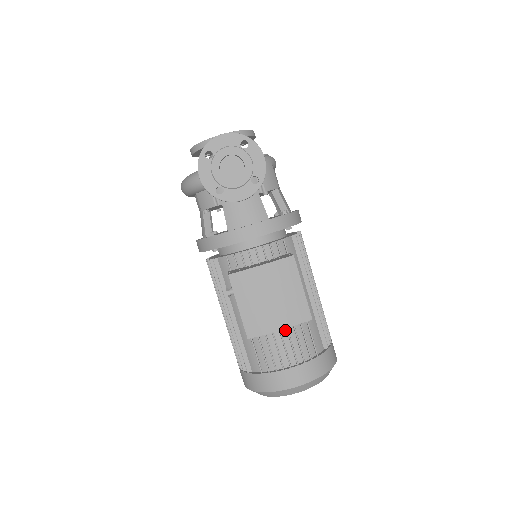
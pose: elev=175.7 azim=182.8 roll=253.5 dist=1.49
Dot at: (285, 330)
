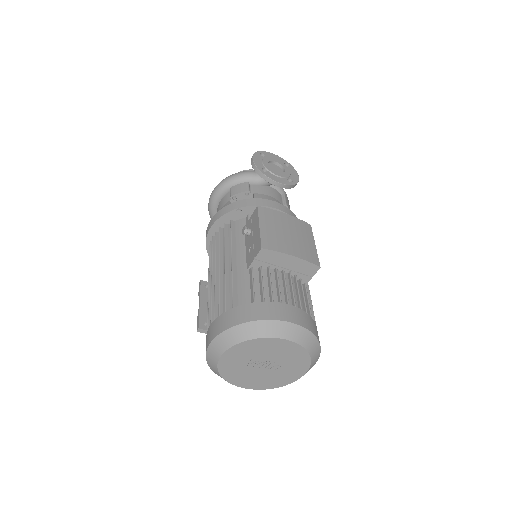
Dot at: (287, 279)
